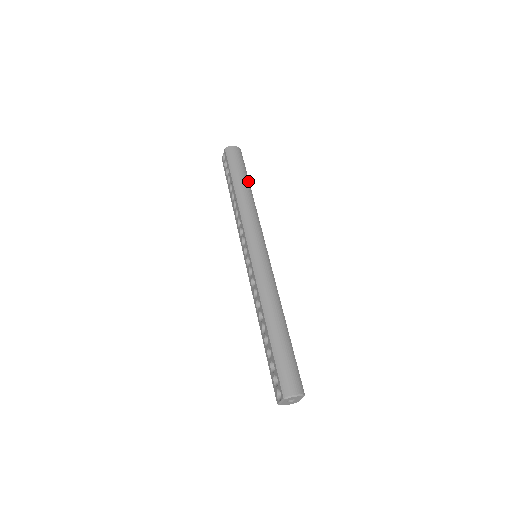
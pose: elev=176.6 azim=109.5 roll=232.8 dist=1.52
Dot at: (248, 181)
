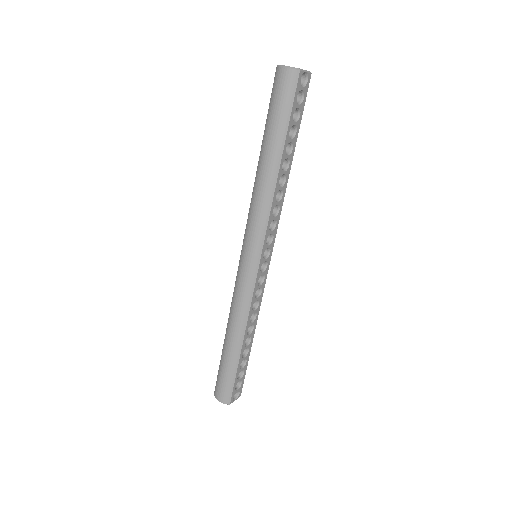
Dot at: (281, 146)
